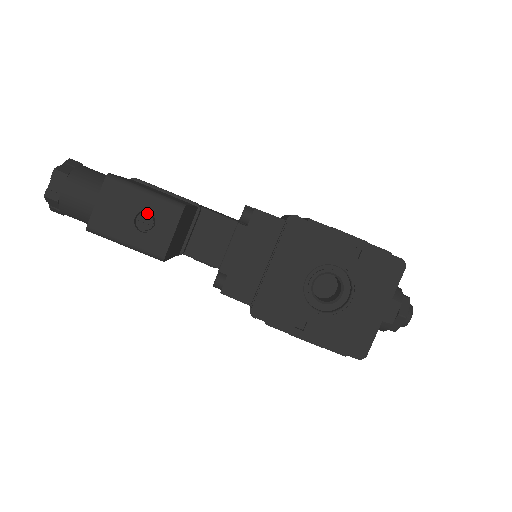
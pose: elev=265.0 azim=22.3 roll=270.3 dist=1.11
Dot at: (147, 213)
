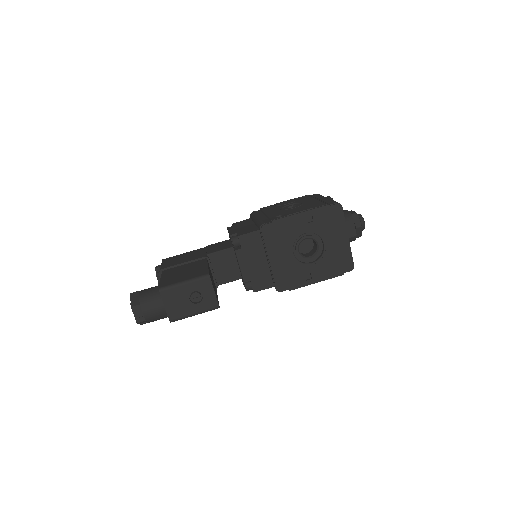
Dot at: (193, 292)
